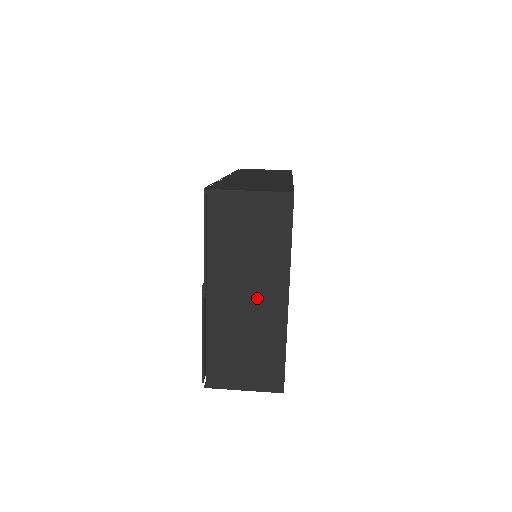
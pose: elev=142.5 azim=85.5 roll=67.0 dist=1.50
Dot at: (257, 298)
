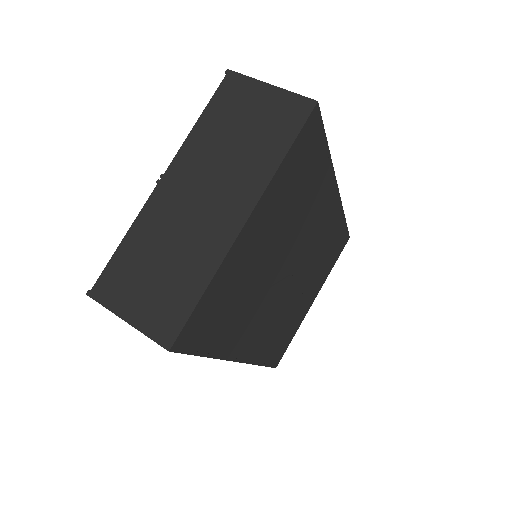
Dot at: (211, 206)
